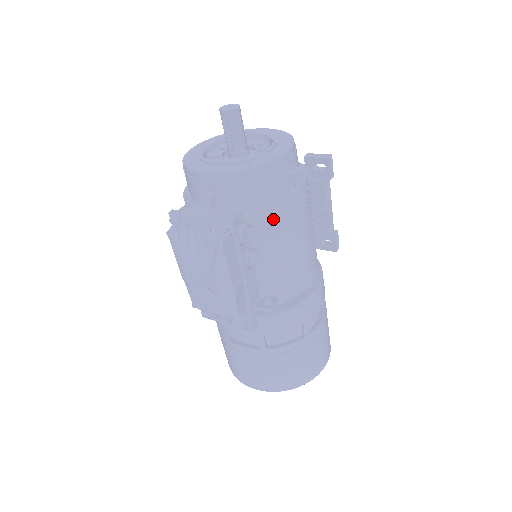
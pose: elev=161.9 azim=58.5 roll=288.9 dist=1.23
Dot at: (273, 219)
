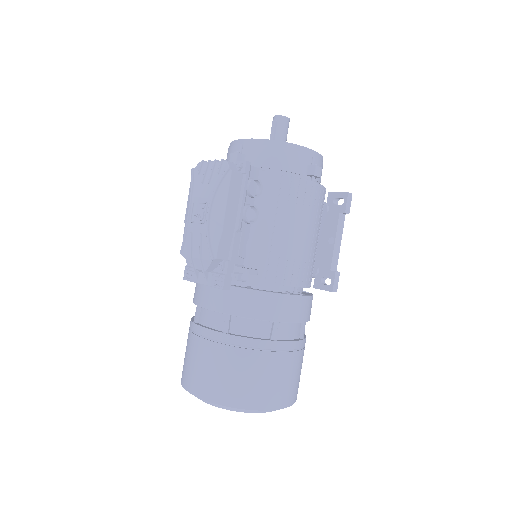
Dot at: (282, 188)
